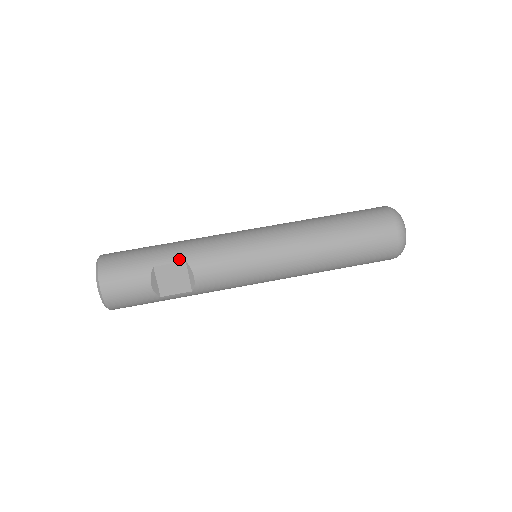
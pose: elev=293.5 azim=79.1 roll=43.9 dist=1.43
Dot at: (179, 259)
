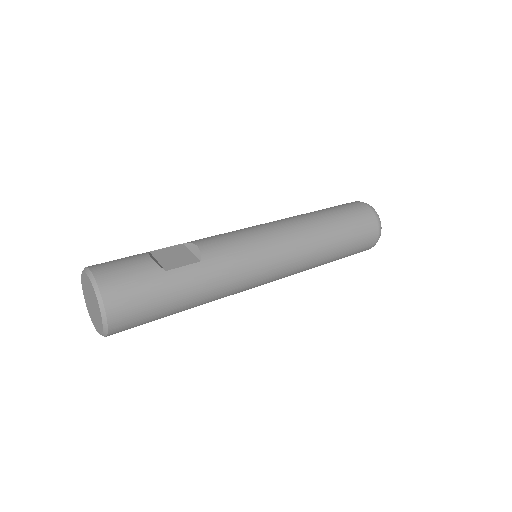
Dot at: (175, 245)
